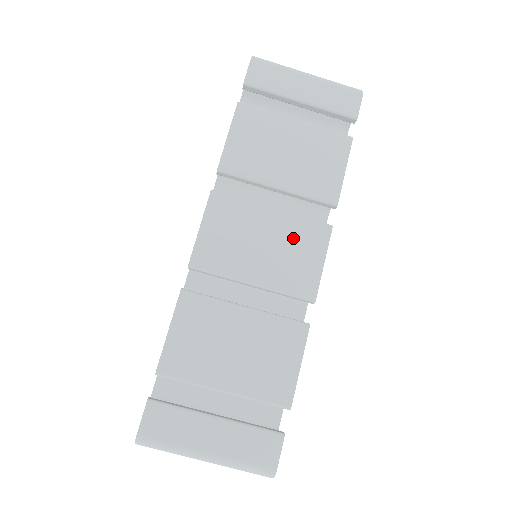
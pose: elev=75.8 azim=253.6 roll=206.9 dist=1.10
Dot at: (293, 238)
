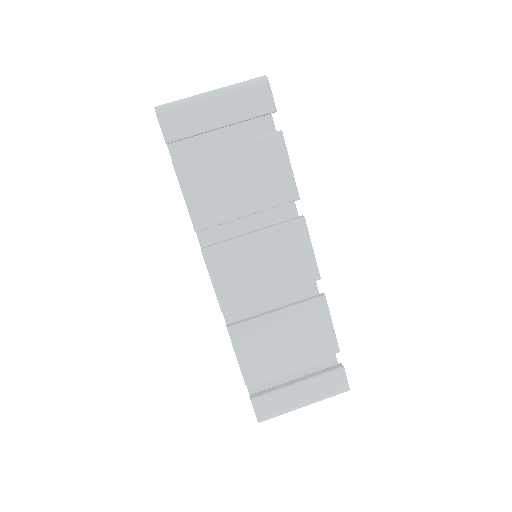
Dot at: (281, 246)
